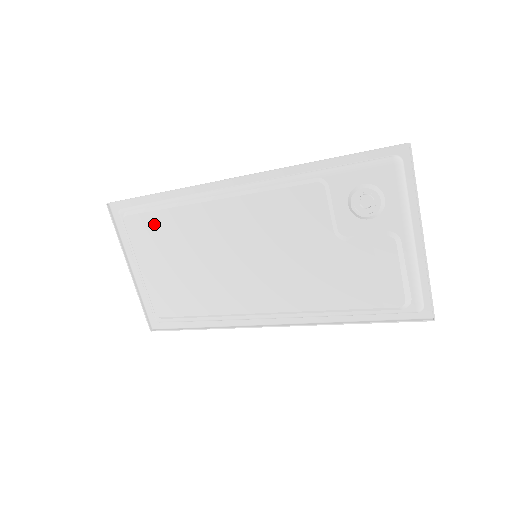
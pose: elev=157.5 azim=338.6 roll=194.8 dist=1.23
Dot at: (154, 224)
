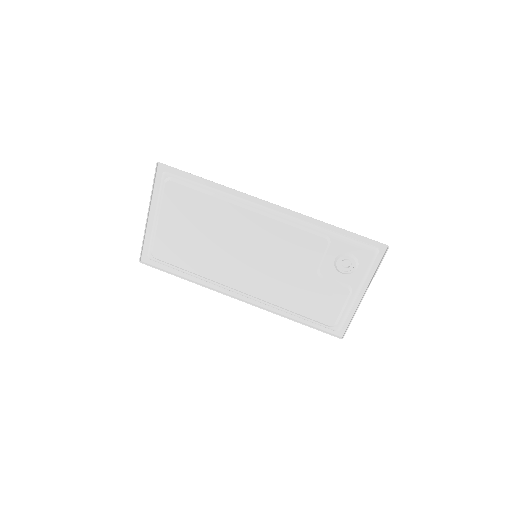
Dot at: (191, 198)
